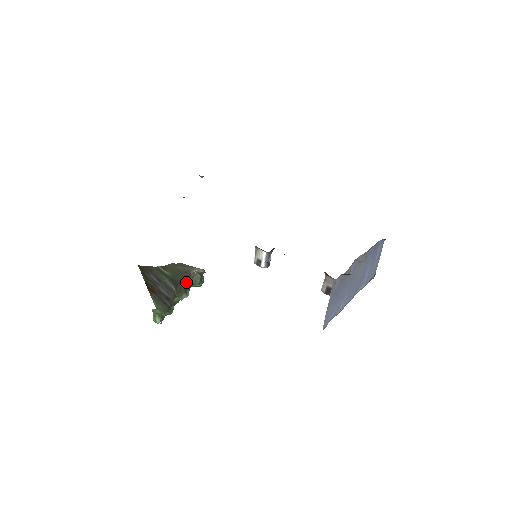
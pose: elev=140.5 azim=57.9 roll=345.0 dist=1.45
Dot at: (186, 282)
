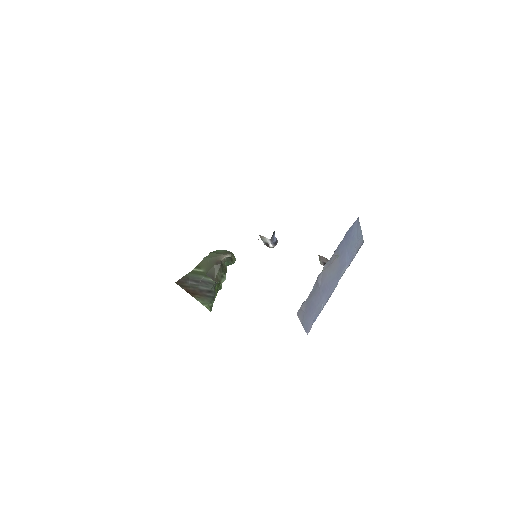
Dot at: (220, 270)
